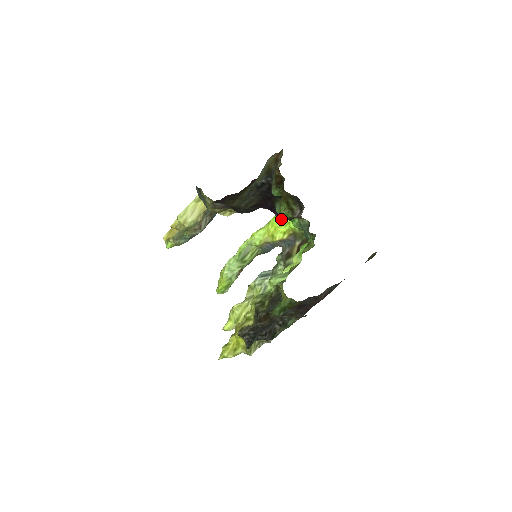
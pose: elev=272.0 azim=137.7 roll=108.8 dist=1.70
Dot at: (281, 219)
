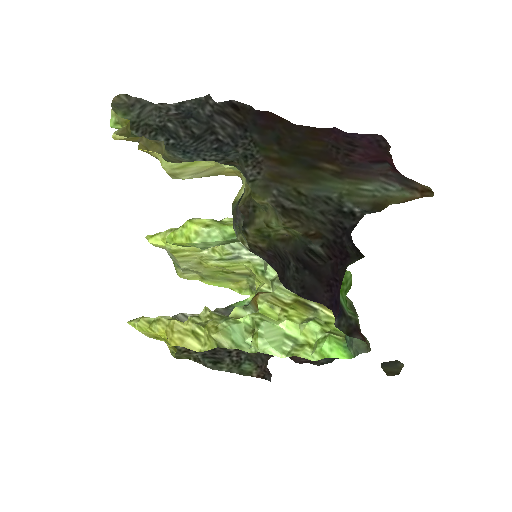
Dot at: (338, 328)
